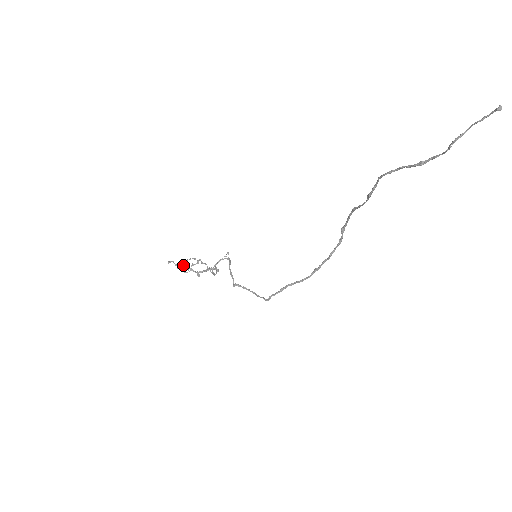
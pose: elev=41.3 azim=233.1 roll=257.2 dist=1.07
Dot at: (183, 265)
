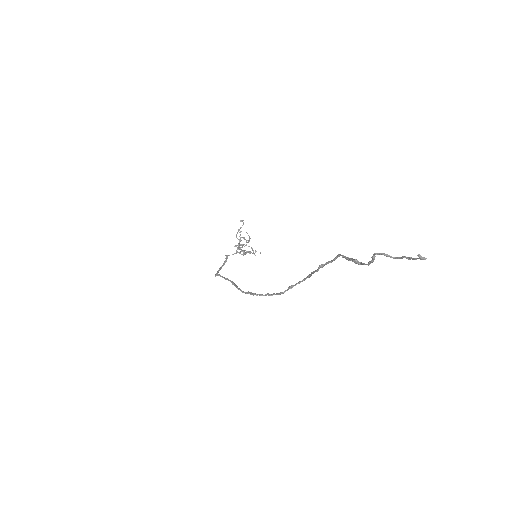
Dot at: occluded
